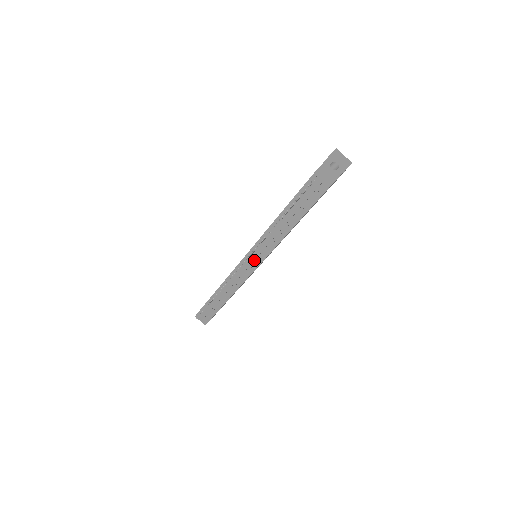
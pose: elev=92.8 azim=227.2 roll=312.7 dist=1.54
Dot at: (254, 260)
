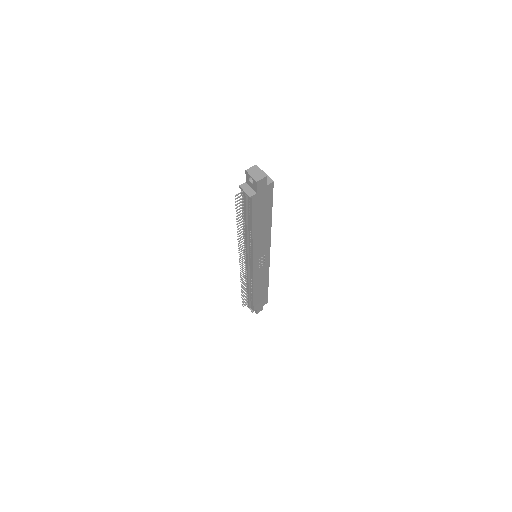
Dot at: (249, 260)
